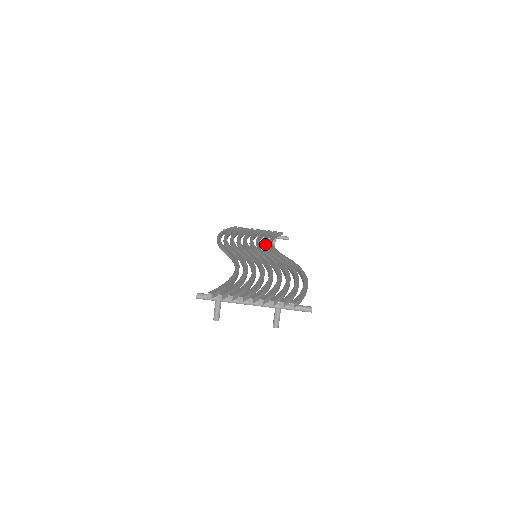
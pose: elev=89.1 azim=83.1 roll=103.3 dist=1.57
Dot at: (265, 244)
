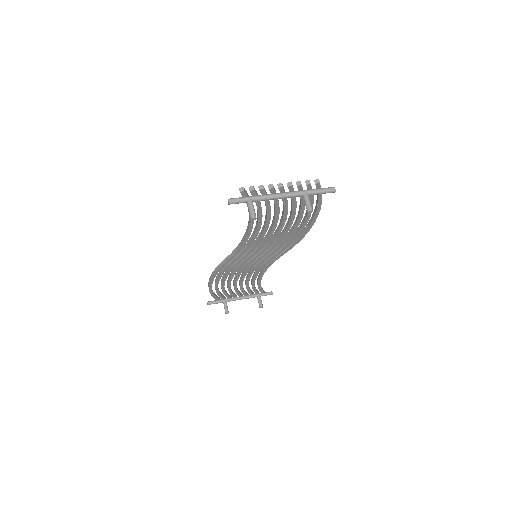
Dot at: occluded
